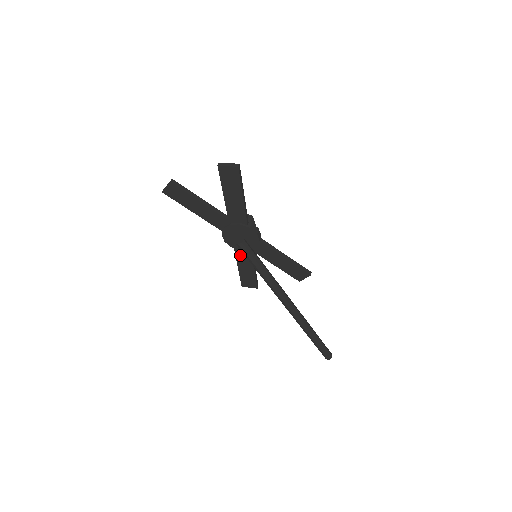
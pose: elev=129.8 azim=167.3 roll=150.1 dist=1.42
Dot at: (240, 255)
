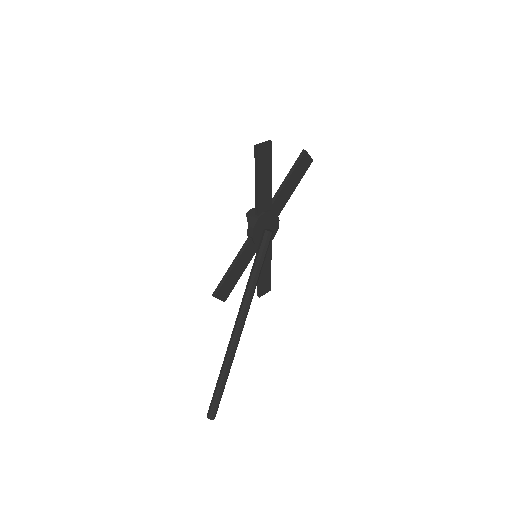
Dot at: (247, 251)
